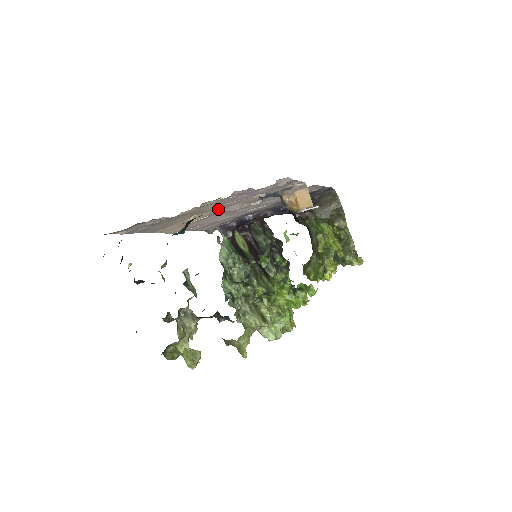
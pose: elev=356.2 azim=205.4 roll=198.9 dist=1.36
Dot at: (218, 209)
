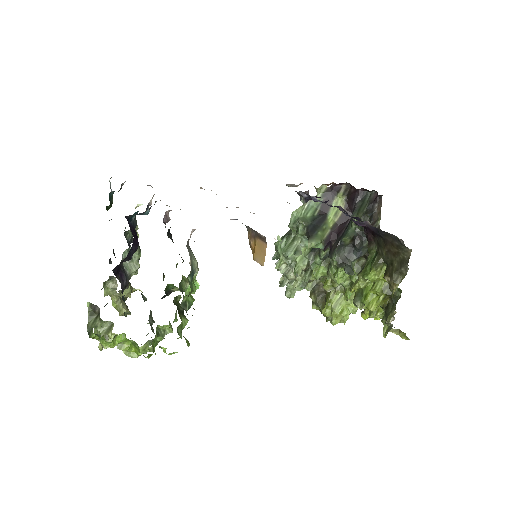
Dot at: occluded
